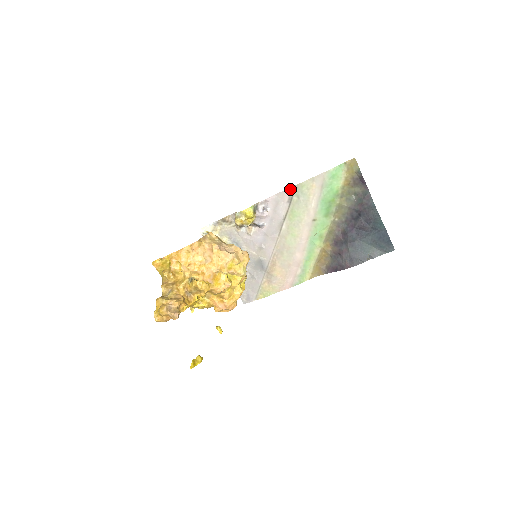
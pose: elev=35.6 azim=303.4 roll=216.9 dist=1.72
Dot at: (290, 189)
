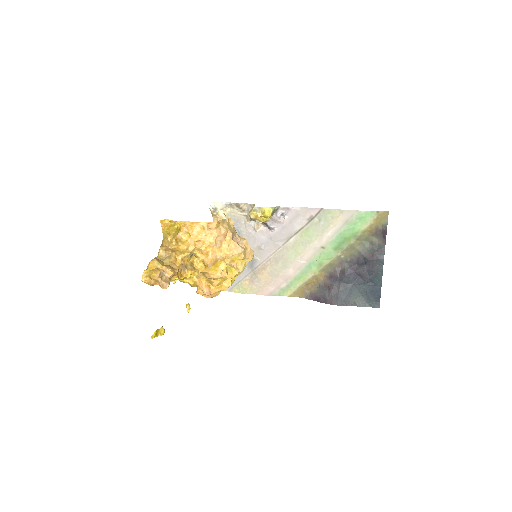
Dot at: (316, 209)
